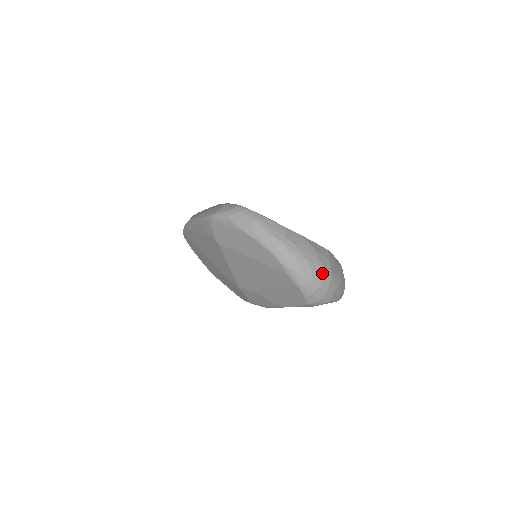
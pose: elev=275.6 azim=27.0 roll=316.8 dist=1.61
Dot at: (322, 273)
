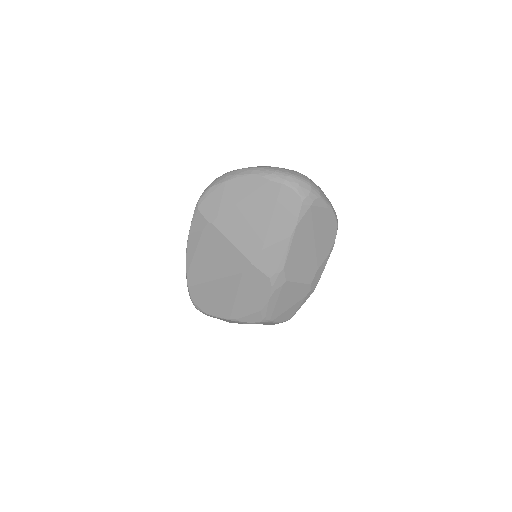
Dot at: (297, 172)
